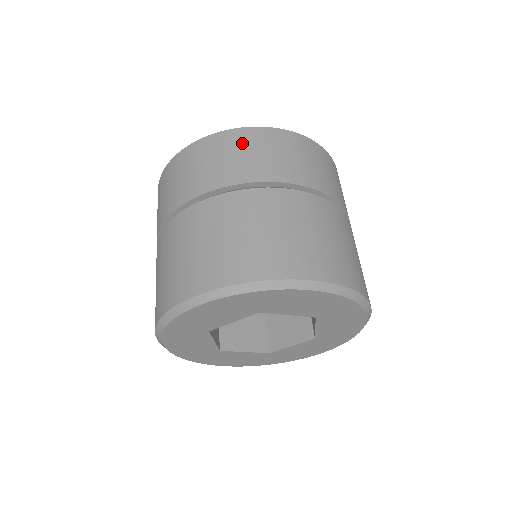
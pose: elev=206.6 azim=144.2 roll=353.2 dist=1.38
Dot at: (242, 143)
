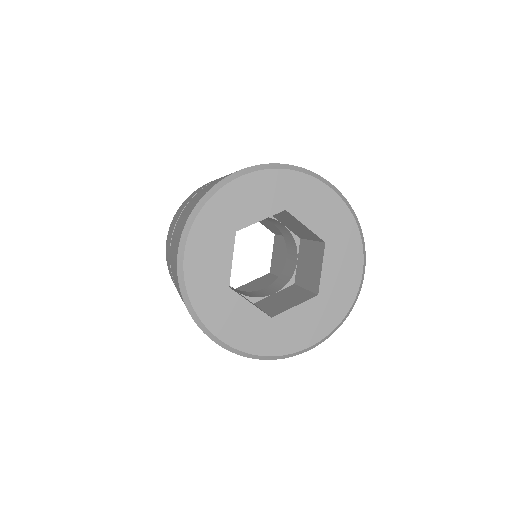
Dot at: occluded
